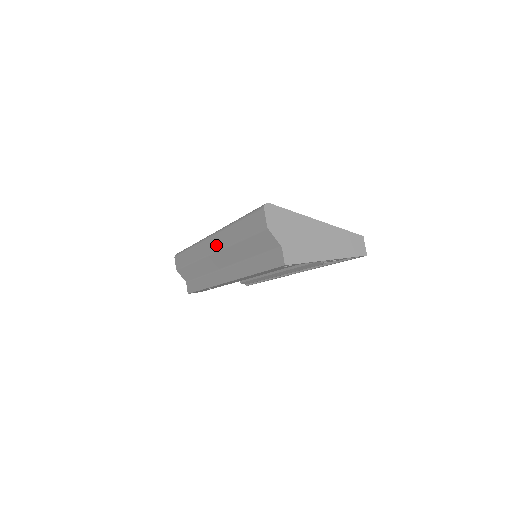
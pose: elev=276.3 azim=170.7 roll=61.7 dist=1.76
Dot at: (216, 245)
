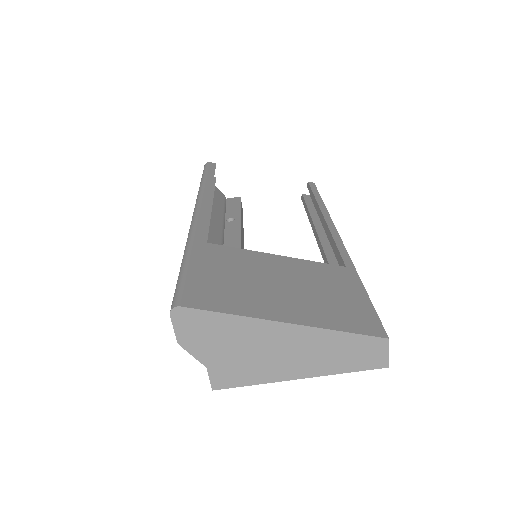
Dot at: occluded
